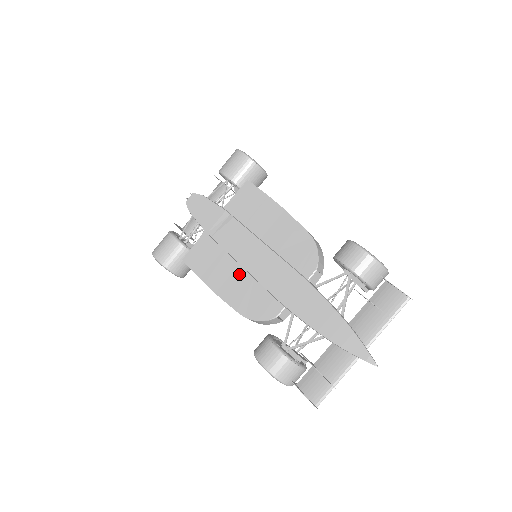
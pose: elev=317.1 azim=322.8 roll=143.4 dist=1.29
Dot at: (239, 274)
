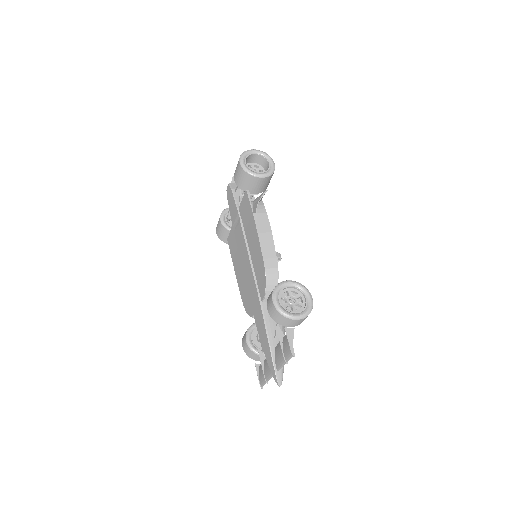
Dot at: (242, 271)
